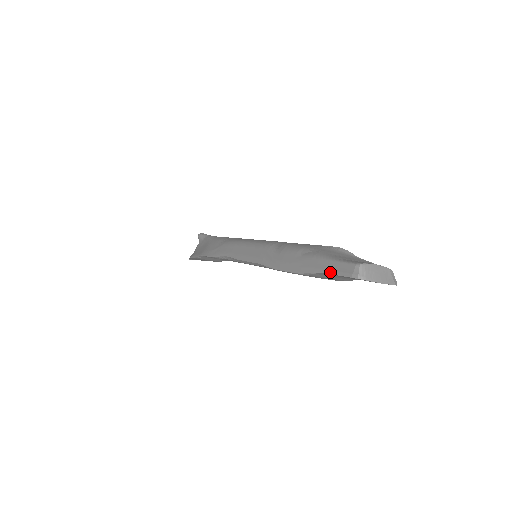
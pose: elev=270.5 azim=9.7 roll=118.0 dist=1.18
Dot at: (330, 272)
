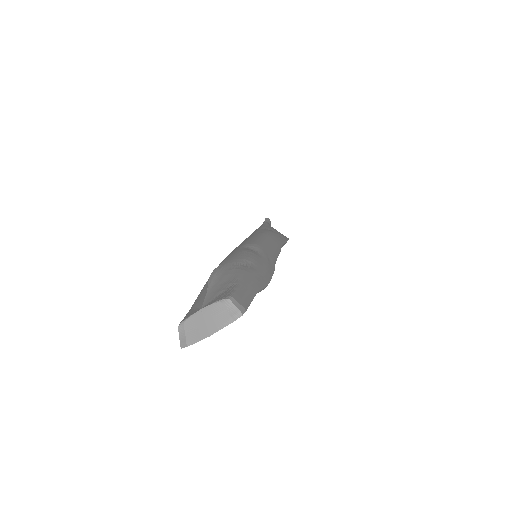
Dot at: occluded
